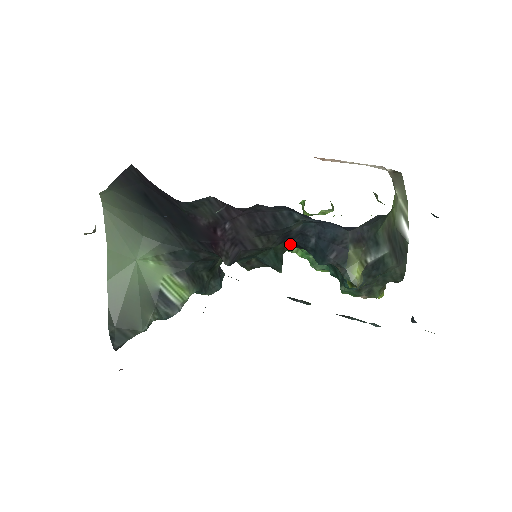
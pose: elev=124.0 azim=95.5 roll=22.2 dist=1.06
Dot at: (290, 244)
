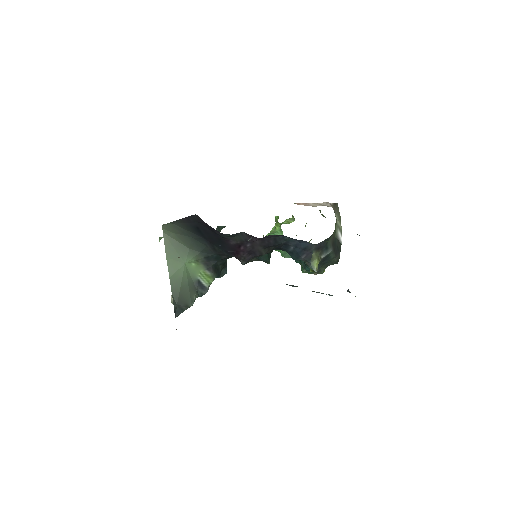
Dot at: (277, 249)
